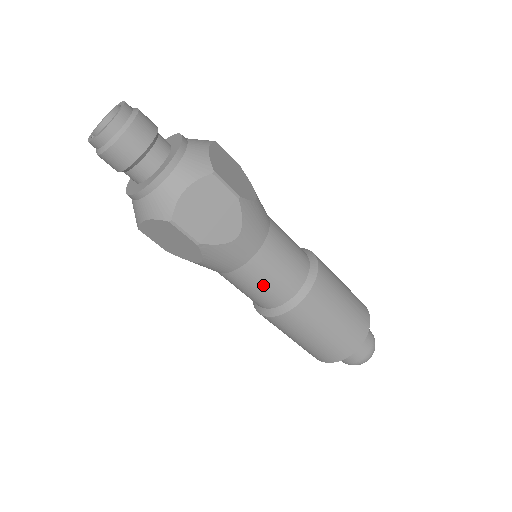
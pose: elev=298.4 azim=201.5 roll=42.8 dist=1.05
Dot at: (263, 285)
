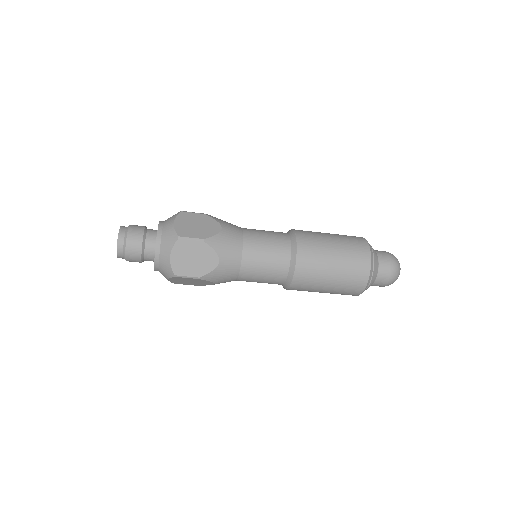
Dot at: (263, 275)
